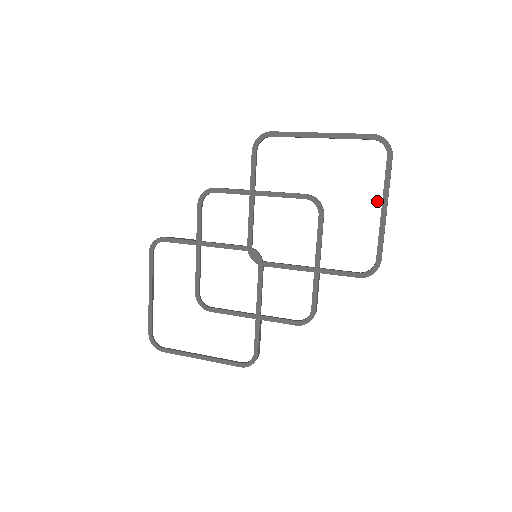
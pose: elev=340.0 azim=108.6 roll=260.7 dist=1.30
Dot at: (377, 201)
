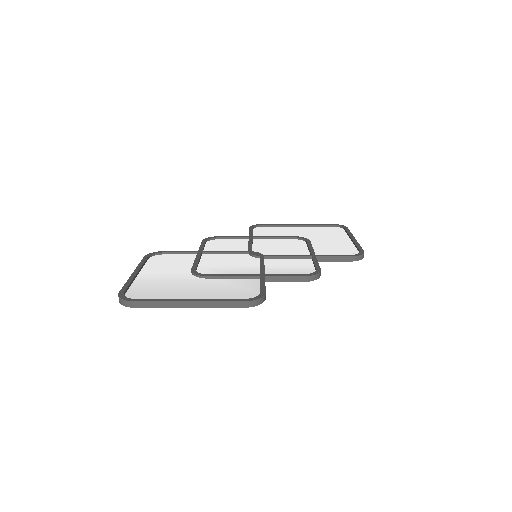
Dot at: (346, 238)
